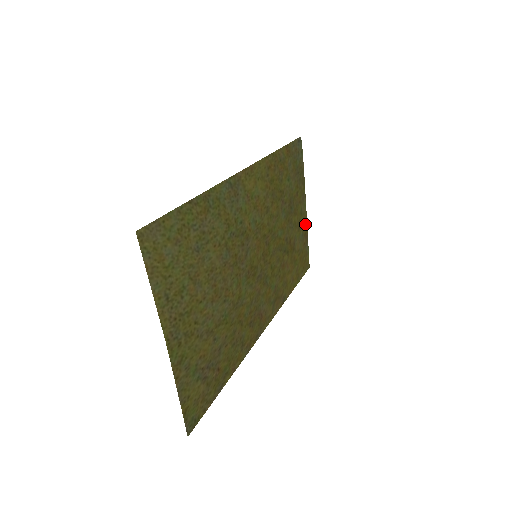
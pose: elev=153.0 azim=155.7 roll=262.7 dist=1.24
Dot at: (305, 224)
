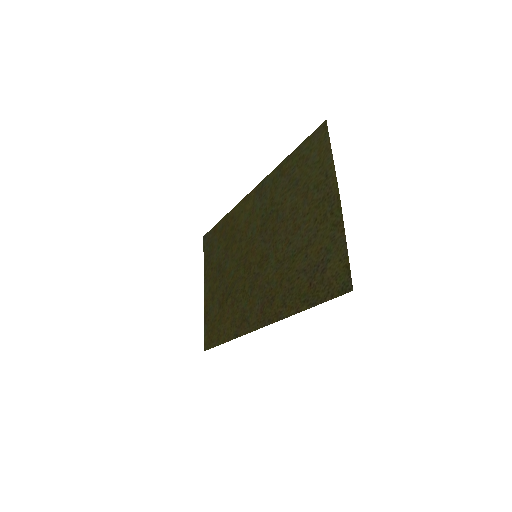
Dot at: (206, 305)
